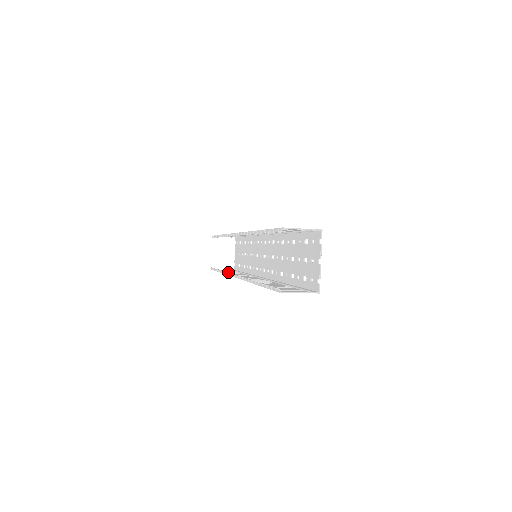
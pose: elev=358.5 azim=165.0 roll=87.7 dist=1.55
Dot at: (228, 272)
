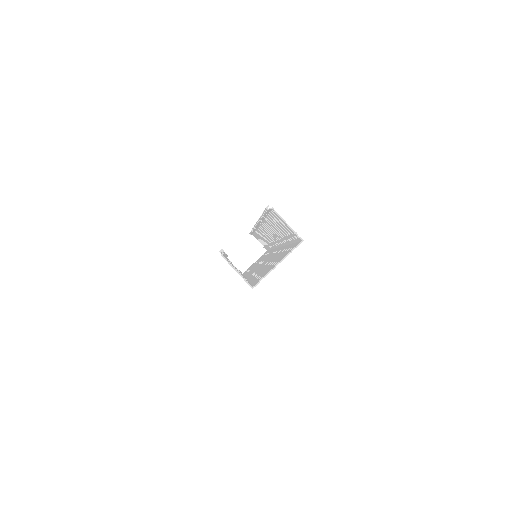
Dot at: occluded
